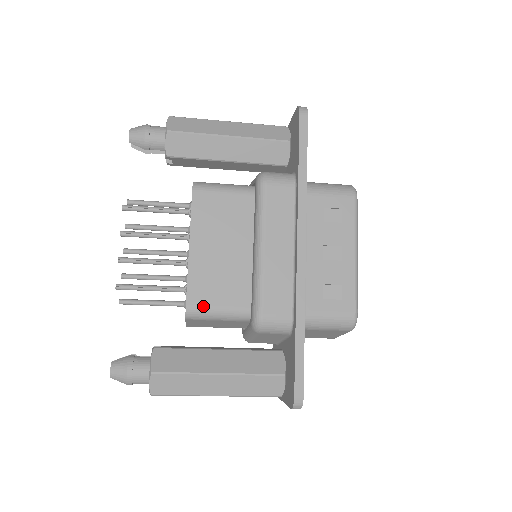
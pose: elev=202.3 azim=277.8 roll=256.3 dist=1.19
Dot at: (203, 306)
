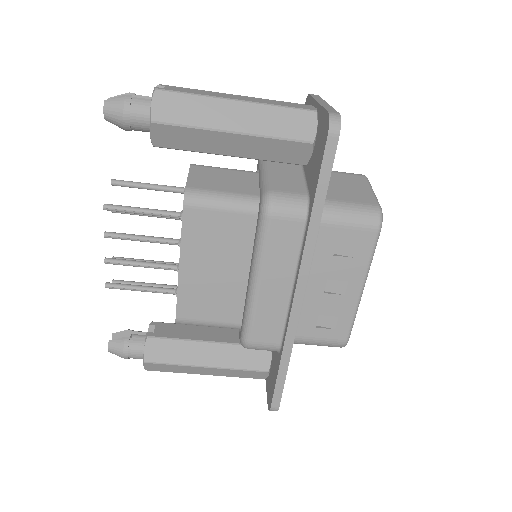
Dot at: (193, 319)
